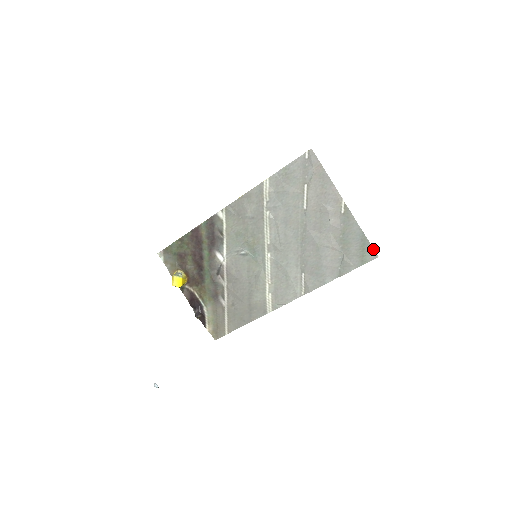
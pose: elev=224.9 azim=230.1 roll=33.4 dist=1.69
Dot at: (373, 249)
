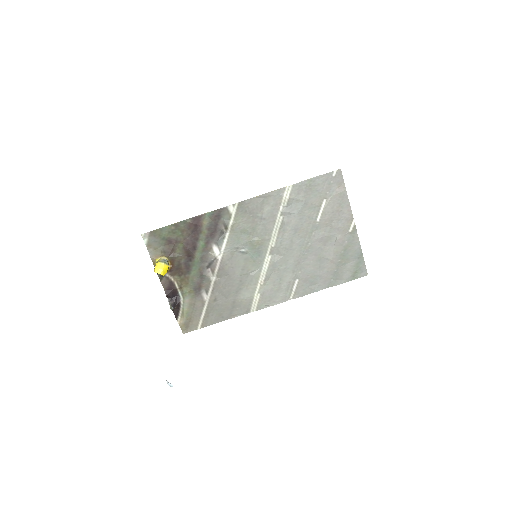
Dot at: occluded
